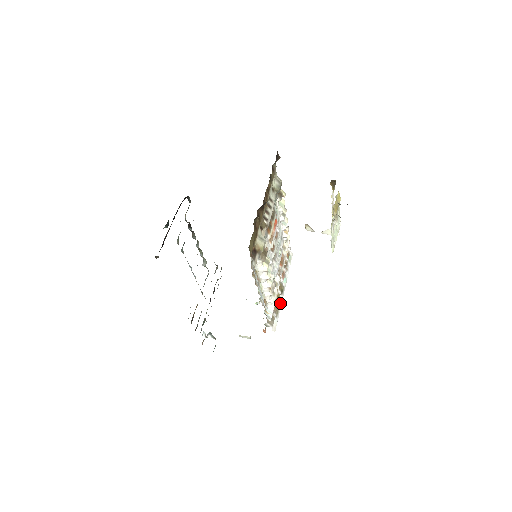
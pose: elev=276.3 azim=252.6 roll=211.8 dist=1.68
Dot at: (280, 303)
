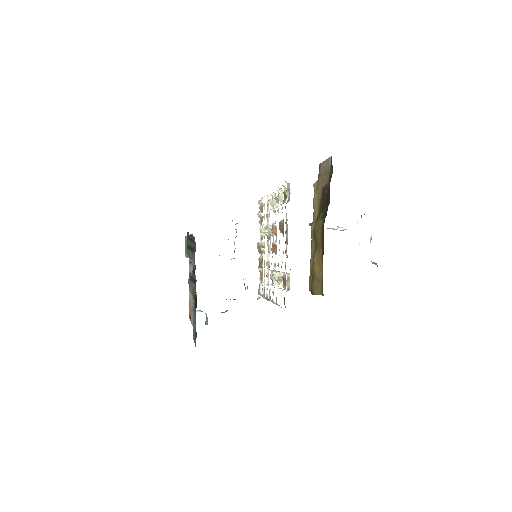
Dot at: occluded
